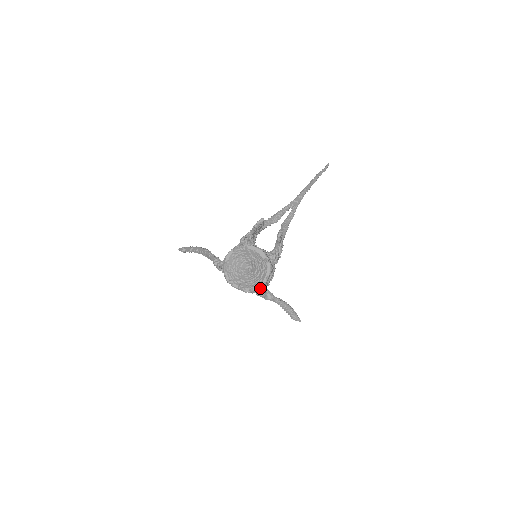
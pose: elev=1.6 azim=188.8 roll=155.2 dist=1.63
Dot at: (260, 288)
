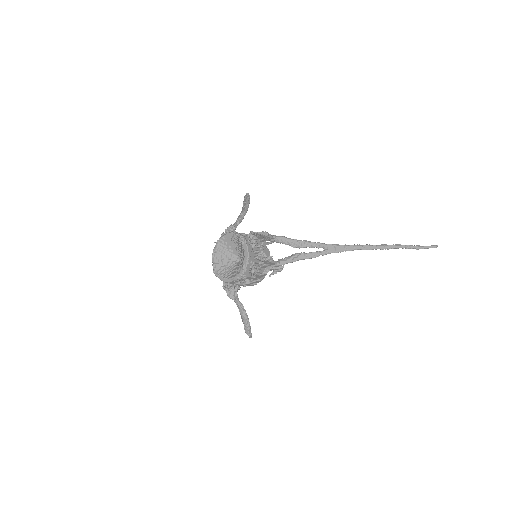
Dot at: (223, 281)
